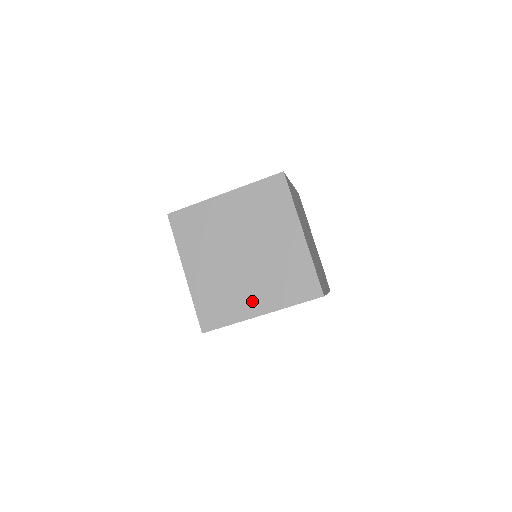
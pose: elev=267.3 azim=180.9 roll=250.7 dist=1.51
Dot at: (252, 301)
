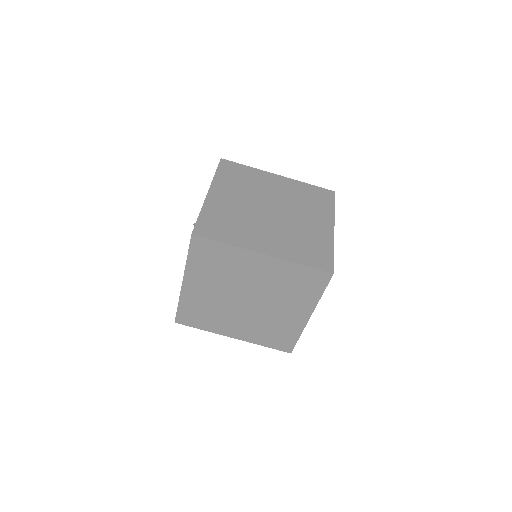
Dot at: (293, 316)
